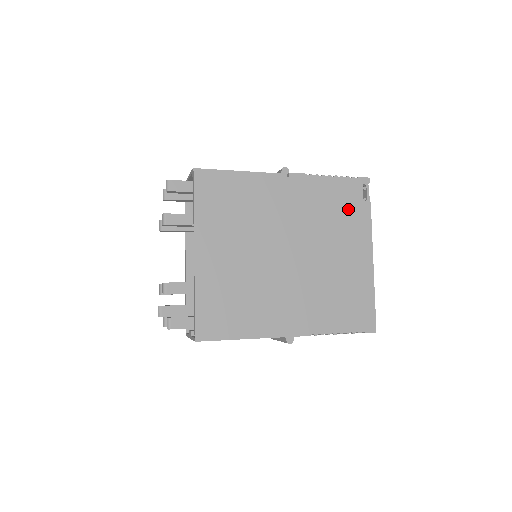
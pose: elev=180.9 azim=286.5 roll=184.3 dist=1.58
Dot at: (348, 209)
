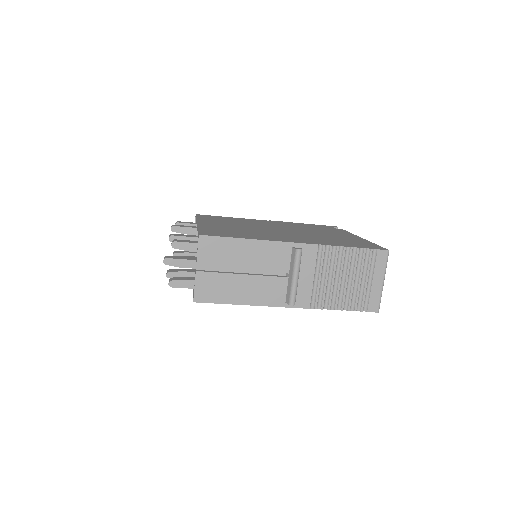
Dot at: occluded
